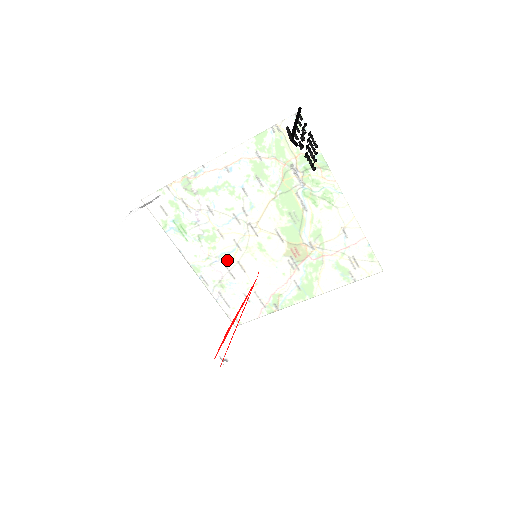
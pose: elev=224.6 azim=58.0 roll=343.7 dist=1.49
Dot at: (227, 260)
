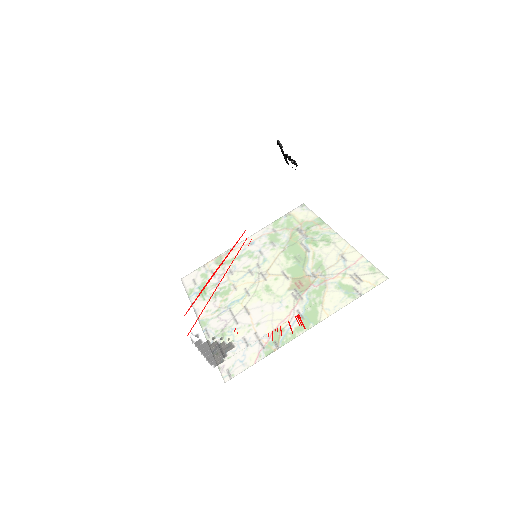
Dot at: (228, 238)
